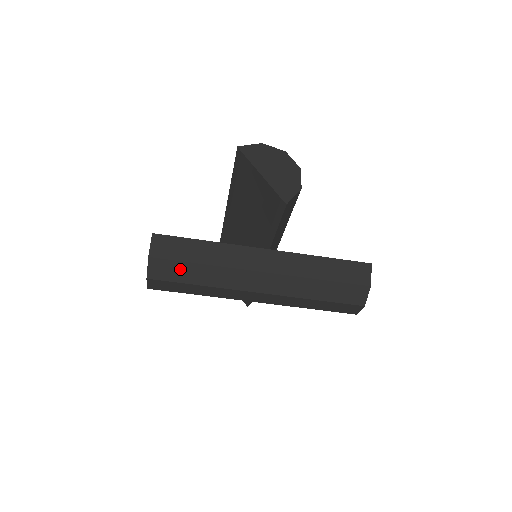
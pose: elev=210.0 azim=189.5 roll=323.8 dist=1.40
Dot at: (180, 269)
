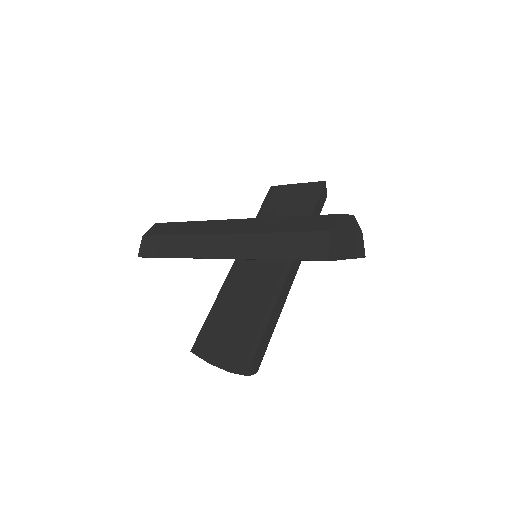
Dot at: occluded
